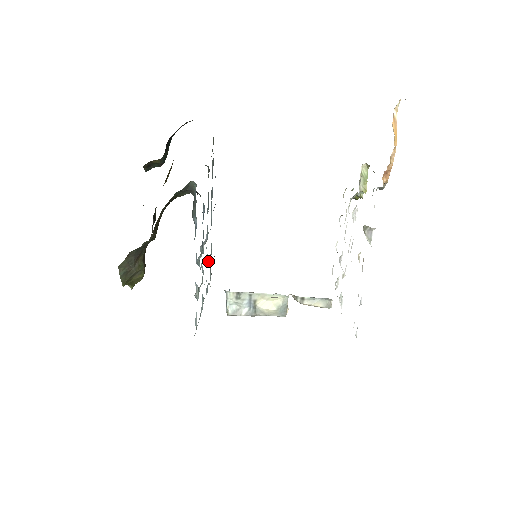
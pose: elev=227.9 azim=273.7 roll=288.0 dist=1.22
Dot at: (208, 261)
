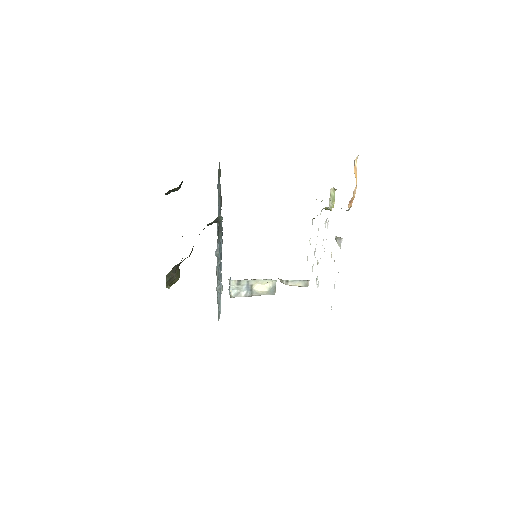
Dot at: occluded
